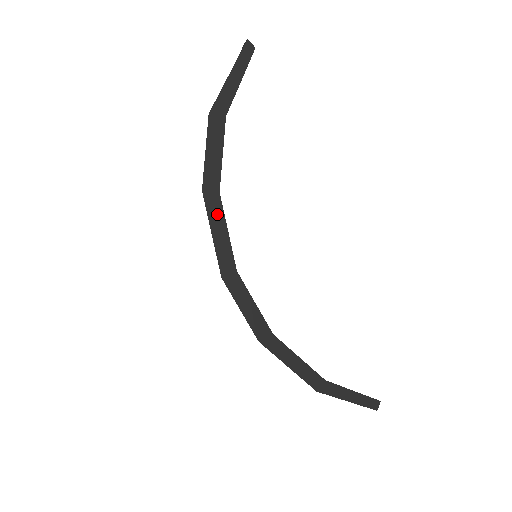
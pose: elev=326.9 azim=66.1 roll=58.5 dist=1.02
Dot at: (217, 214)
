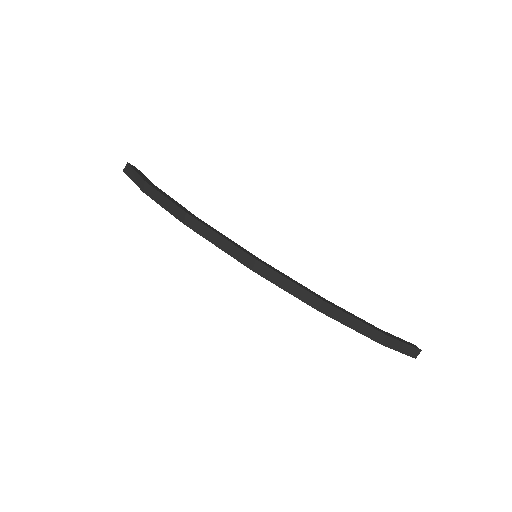
Dot at: (209, 226)
